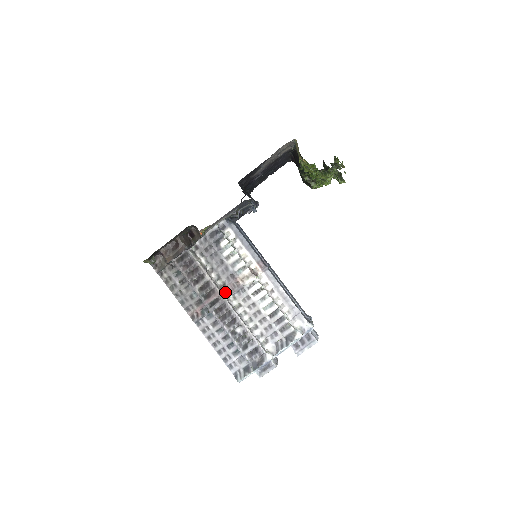
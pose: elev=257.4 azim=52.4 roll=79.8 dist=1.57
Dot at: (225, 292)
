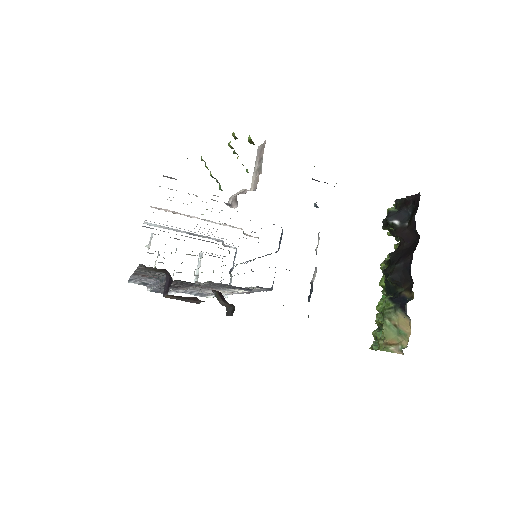
Dot at: occluded
